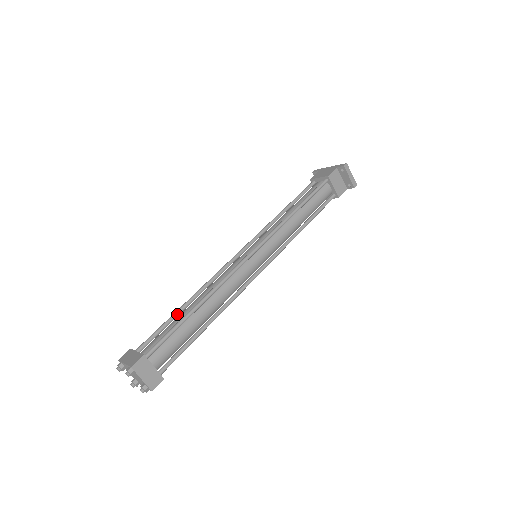
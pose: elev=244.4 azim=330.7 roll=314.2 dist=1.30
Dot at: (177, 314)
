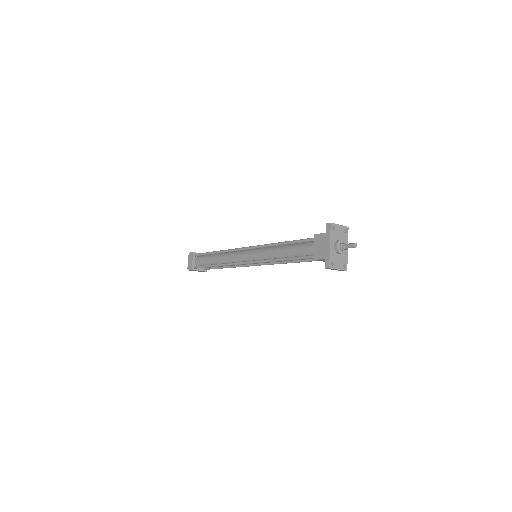
Dot at: occluded
